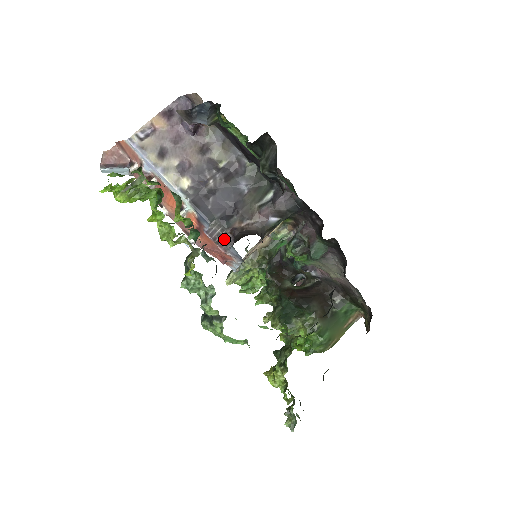
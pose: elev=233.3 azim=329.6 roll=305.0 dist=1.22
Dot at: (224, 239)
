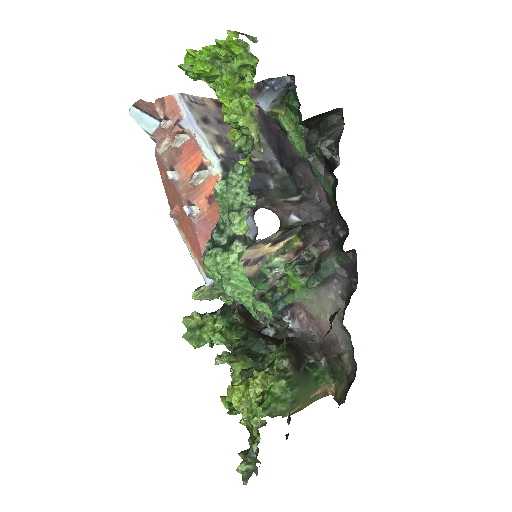
Dot at: occluded
